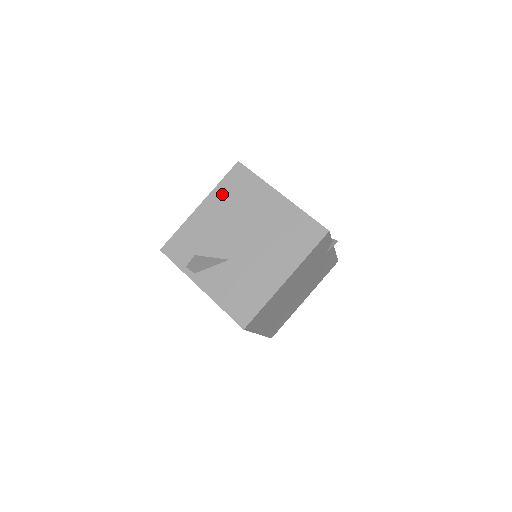
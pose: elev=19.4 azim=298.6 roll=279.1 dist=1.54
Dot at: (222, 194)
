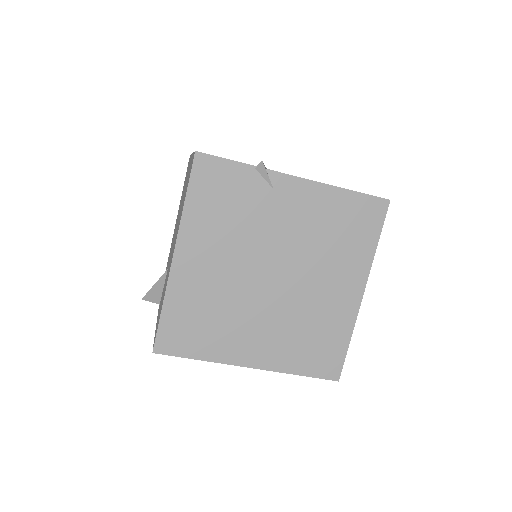
Dot at: (180, 201)
